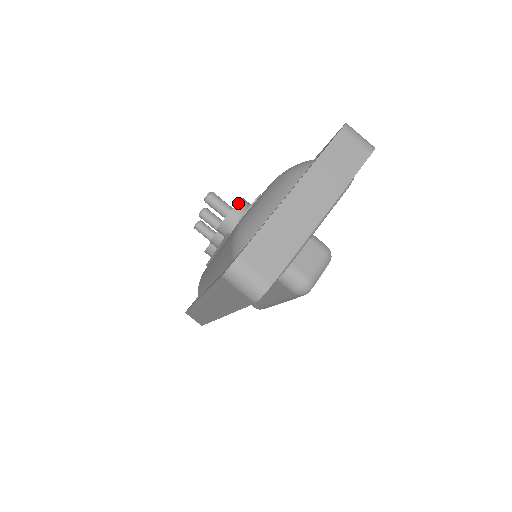
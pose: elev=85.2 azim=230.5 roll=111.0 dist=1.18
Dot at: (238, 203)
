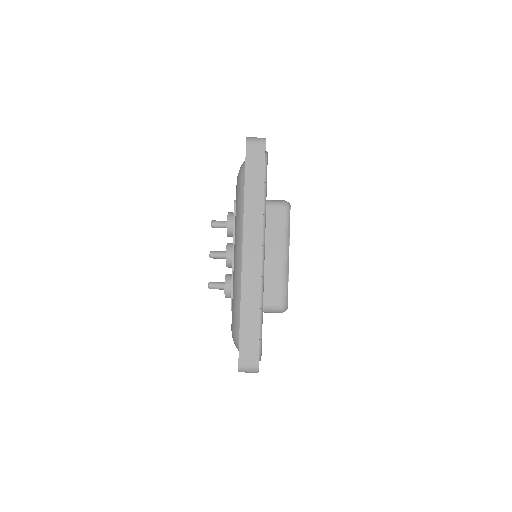
Dot at: occluded
